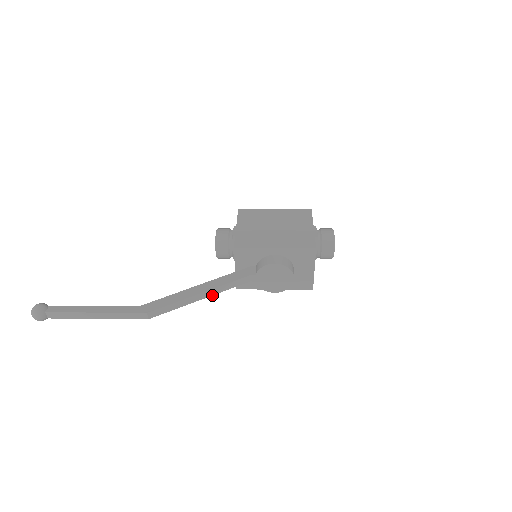
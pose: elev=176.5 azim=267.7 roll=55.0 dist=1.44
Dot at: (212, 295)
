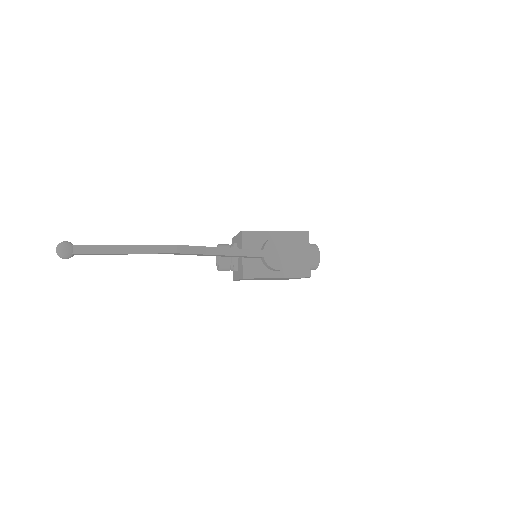
Dot at: (229, 255)
